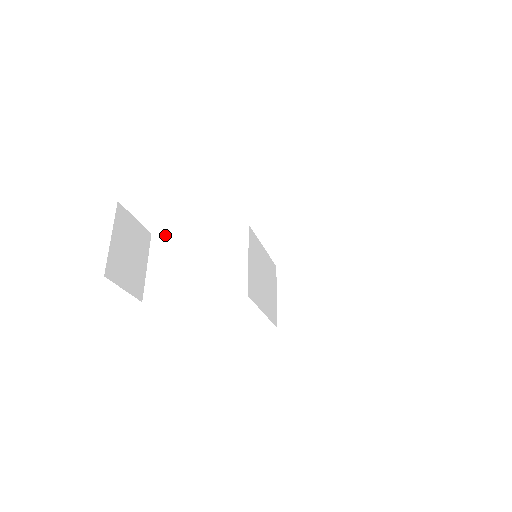
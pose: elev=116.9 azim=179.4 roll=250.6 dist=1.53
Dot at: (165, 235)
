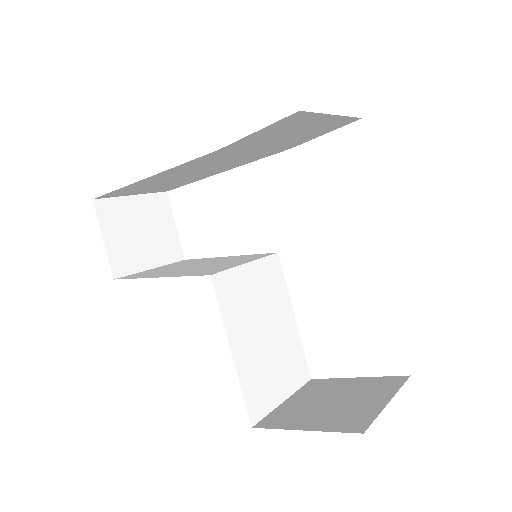
Dot at: (194, 259)
